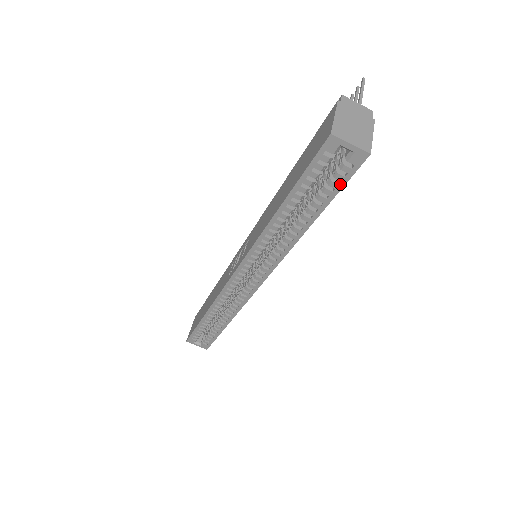
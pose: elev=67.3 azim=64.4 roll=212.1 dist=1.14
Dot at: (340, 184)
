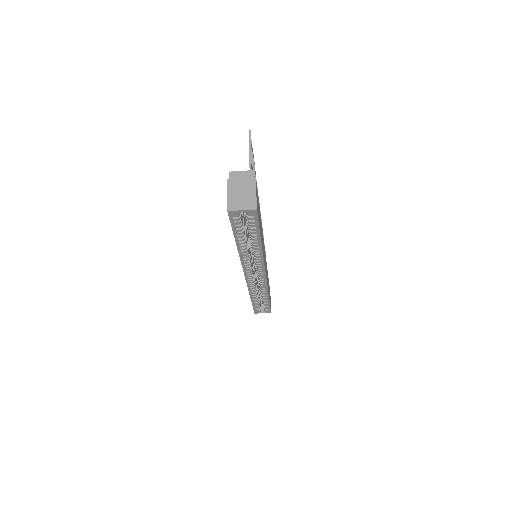
Dot at: (256, 225)
